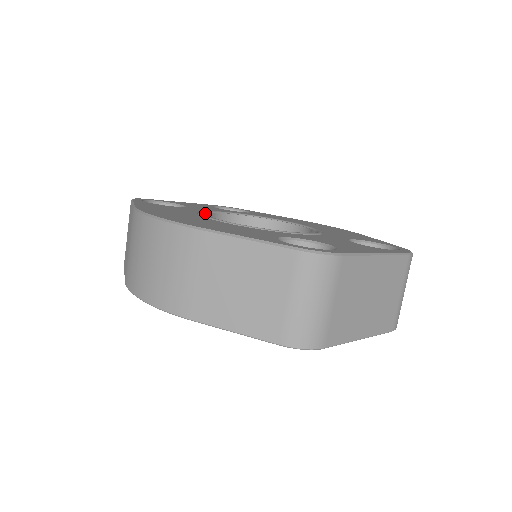
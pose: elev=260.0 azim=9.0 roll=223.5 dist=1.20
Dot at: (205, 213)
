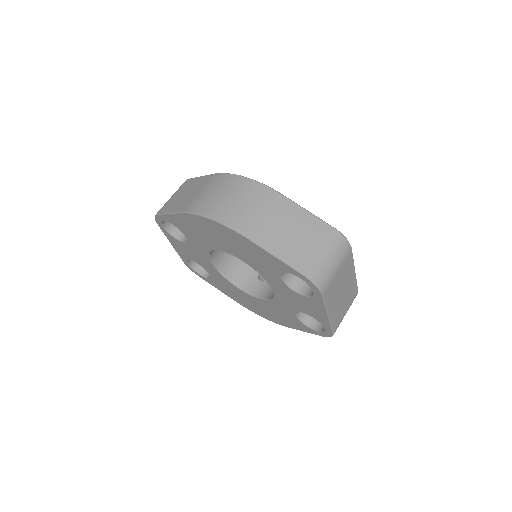
Dot at: occluded
